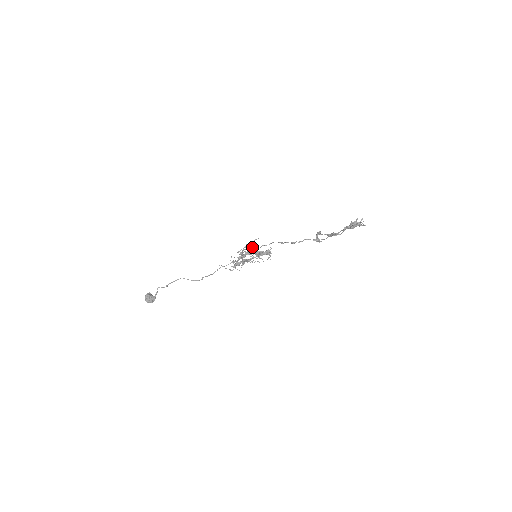
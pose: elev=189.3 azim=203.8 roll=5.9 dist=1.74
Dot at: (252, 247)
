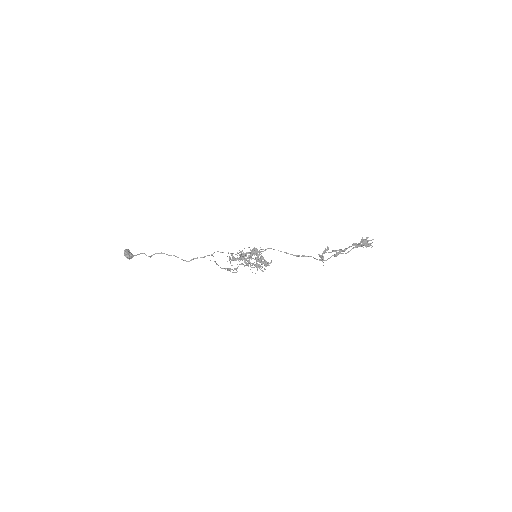
Dot at: (257, 250)
